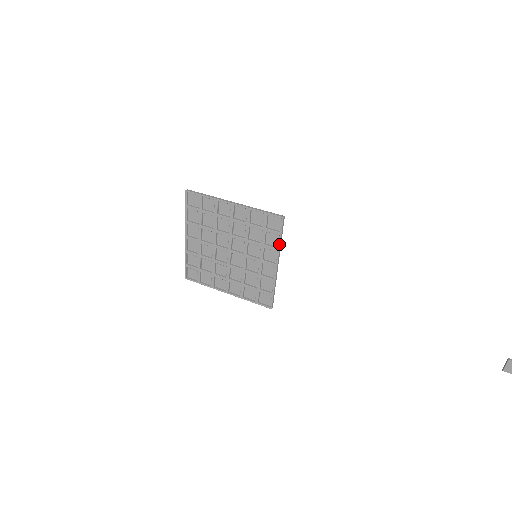
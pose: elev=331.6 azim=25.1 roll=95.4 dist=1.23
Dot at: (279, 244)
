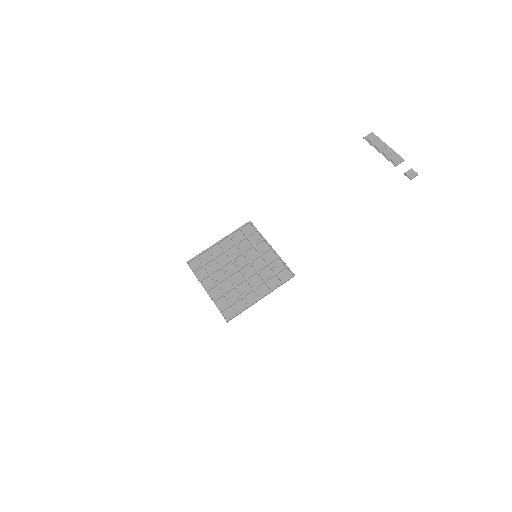
Dot at: (261, 235)
